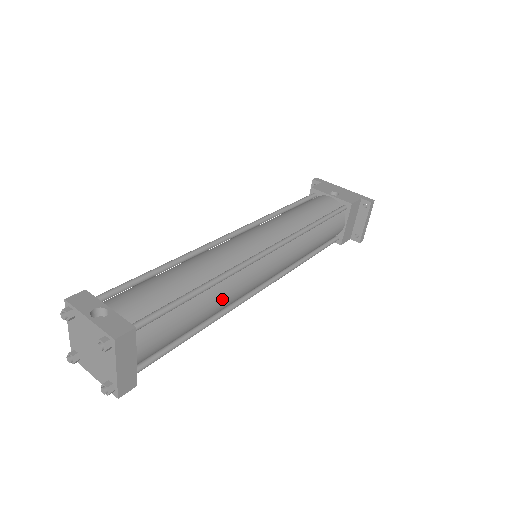
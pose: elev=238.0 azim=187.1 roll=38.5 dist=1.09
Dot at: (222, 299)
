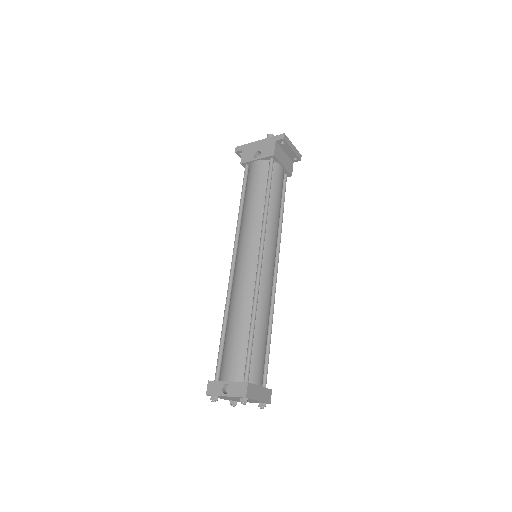
Dot at: (266, 311)
